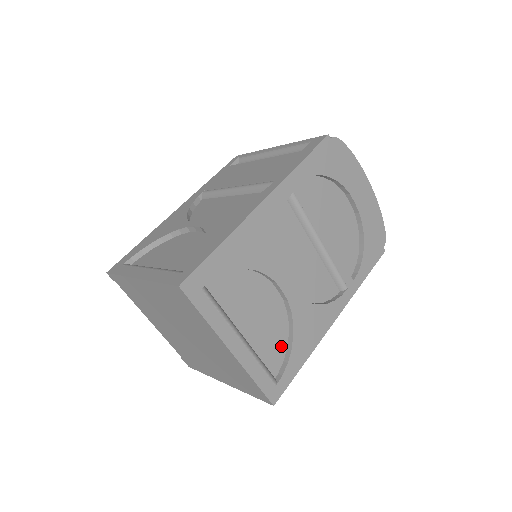
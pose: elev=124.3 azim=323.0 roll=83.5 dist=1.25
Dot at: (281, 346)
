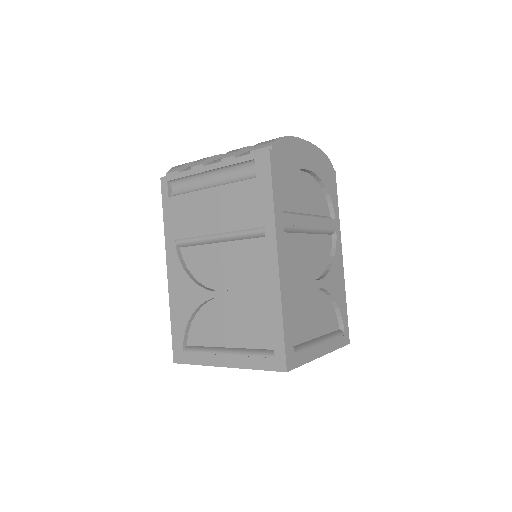
Dot at: (331, 311)
